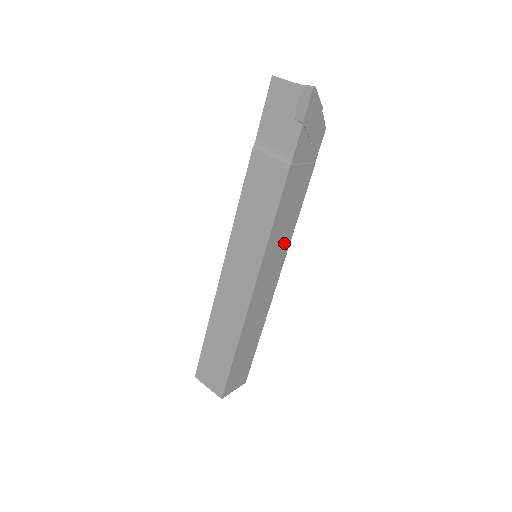
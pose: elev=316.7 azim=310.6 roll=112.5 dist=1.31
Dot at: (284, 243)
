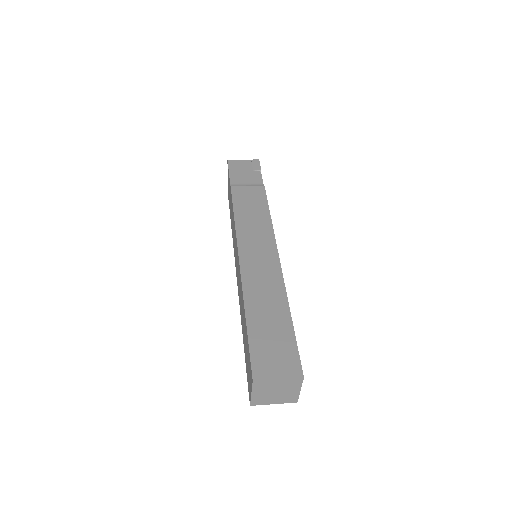
Dot at: occluded
